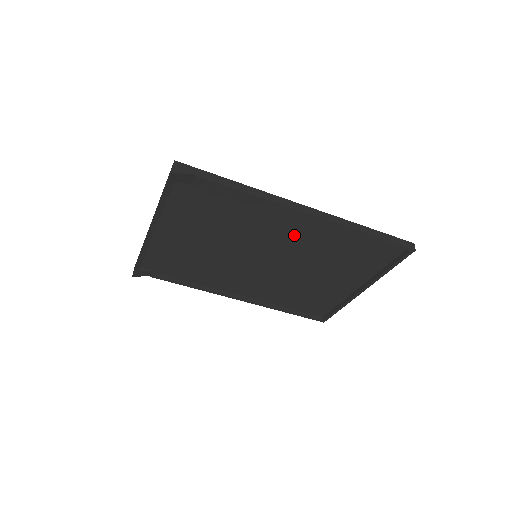
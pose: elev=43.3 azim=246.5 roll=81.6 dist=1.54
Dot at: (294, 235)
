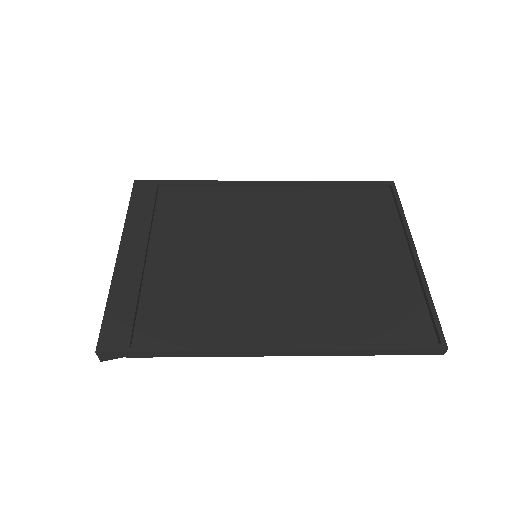
Dot at: (283, 305)
